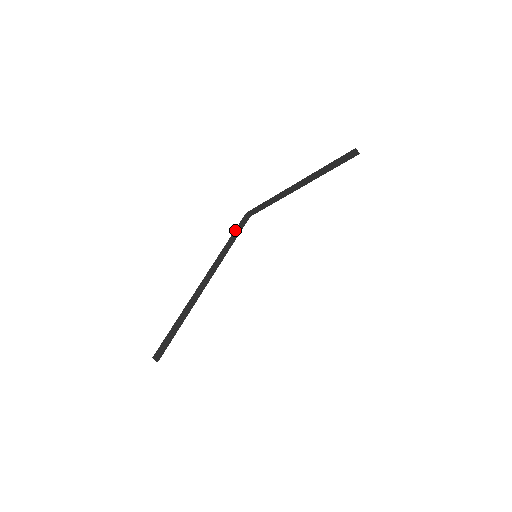
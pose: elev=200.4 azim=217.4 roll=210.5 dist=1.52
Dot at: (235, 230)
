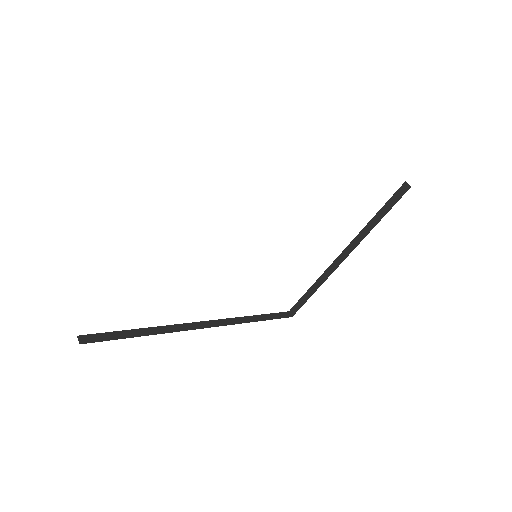
Dot at: (266, 314)
